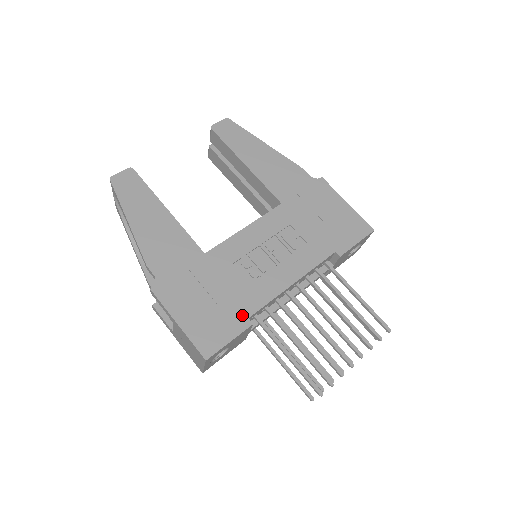
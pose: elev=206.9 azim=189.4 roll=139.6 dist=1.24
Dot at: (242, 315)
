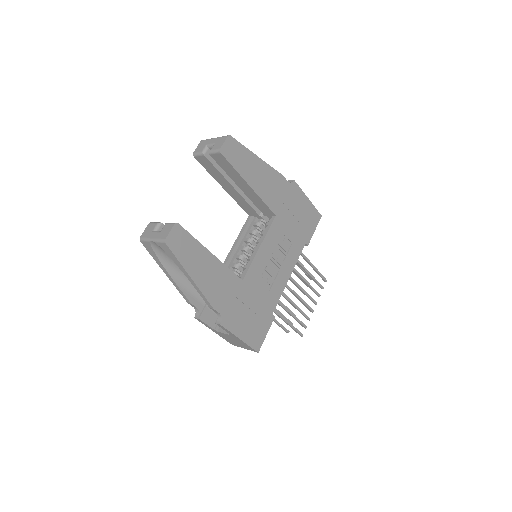
Dot at: (269, 314)
